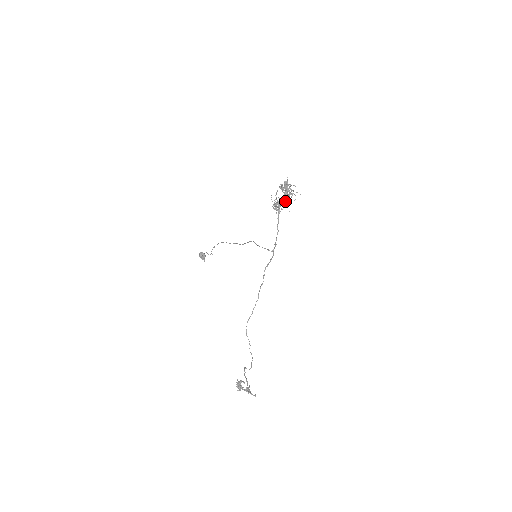
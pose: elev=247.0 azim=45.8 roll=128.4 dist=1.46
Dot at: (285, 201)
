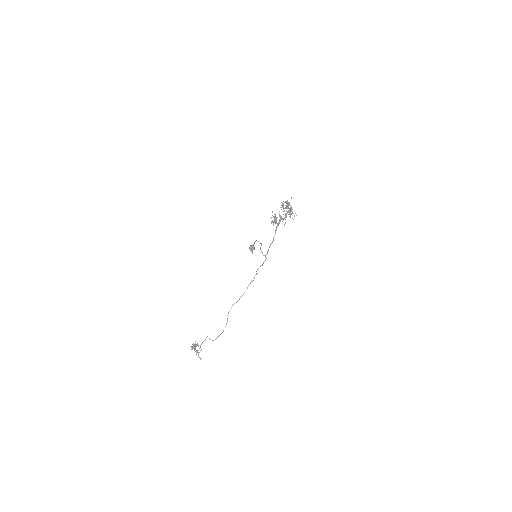
Dot at: (284, 218)
